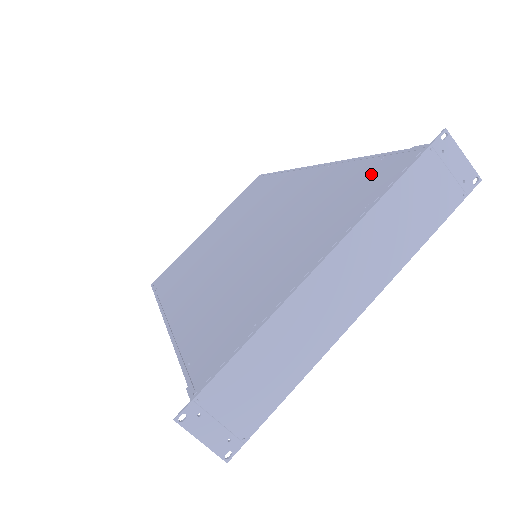
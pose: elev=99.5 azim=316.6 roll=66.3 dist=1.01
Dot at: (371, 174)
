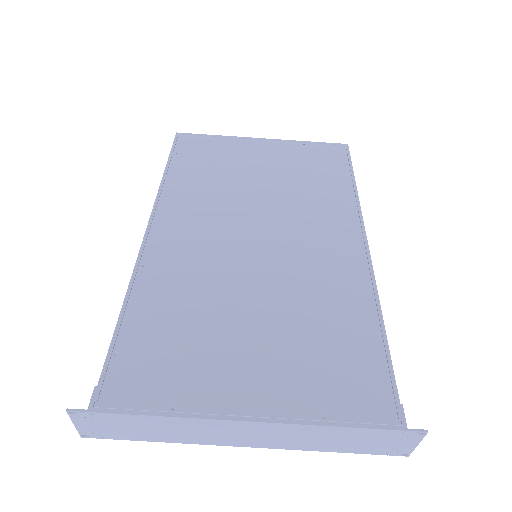
Dot at: (363, 375)
